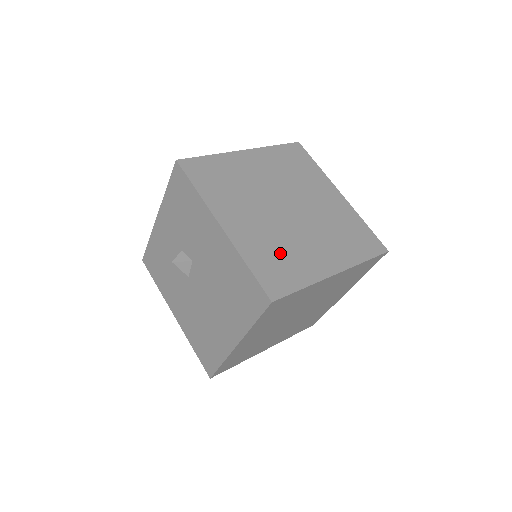
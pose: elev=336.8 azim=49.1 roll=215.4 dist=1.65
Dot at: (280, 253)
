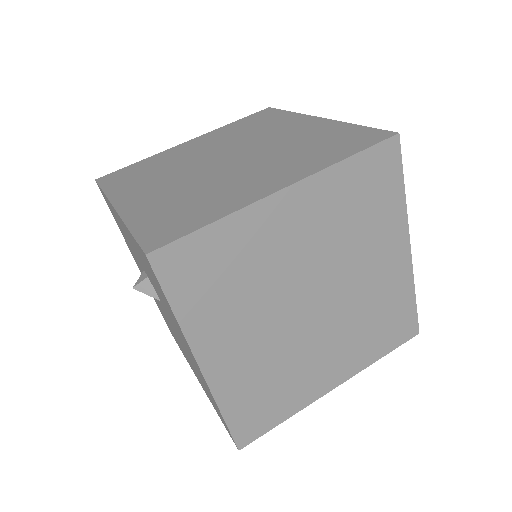
Dot at: (273, 384)
